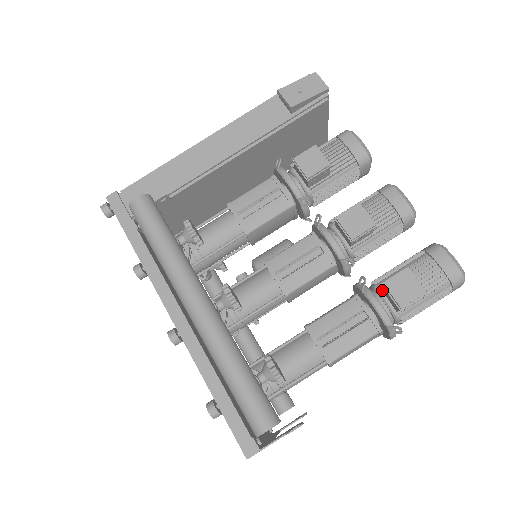
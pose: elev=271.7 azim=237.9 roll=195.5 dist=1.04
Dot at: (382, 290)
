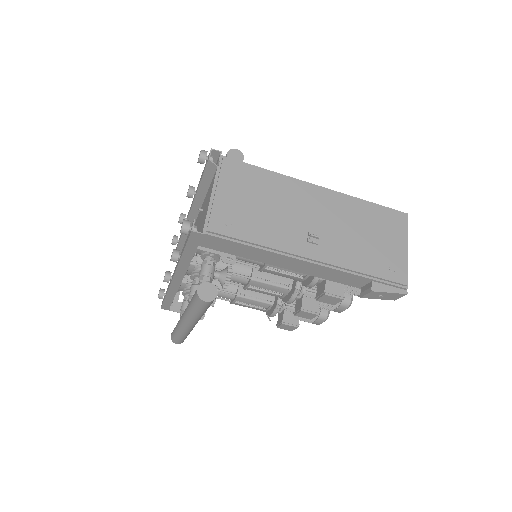
Dot at: (283, 312)
